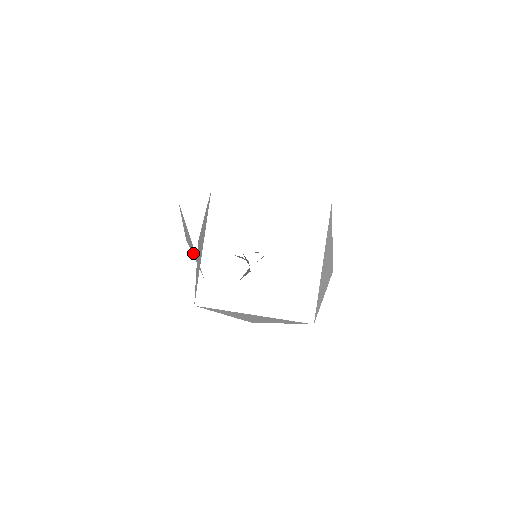
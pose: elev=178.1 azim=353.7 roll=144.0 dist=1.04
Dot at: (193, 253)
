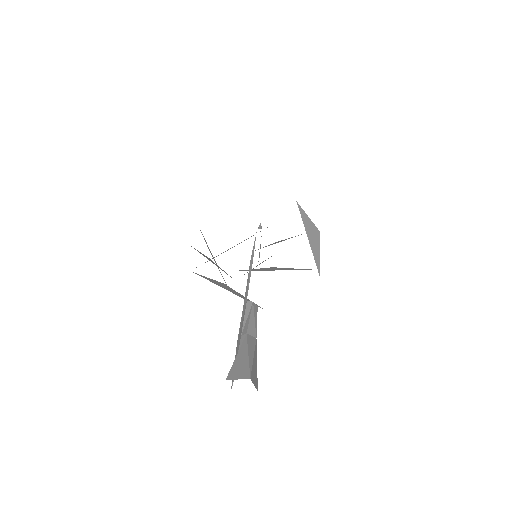
Dot at: occluded
